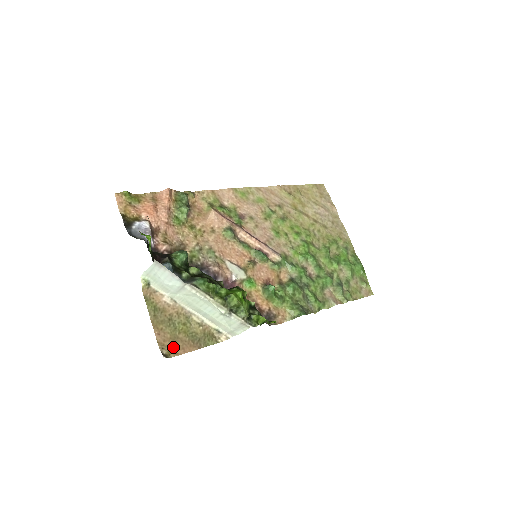
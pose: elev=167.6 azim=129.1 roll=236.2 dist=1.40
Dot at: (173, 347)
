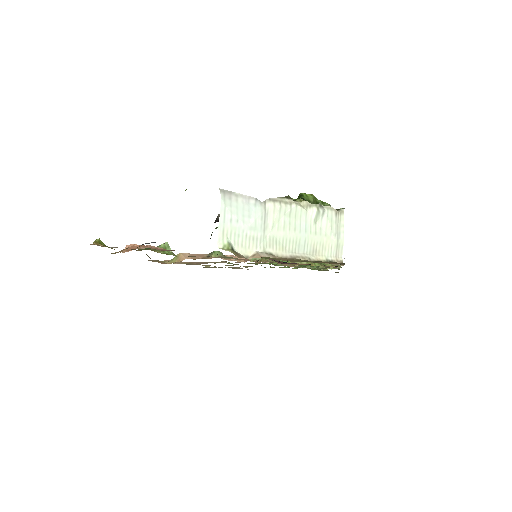
Dot at: occluded
